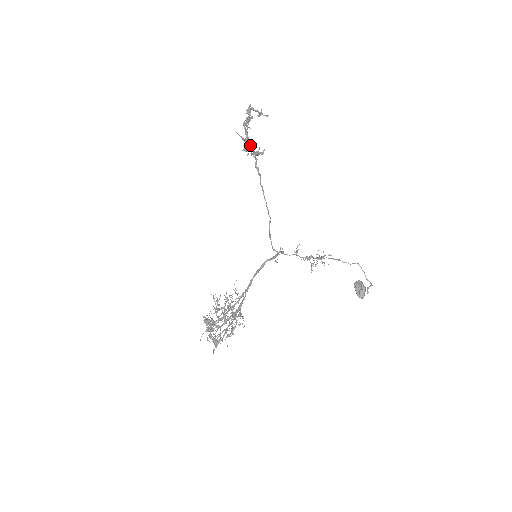
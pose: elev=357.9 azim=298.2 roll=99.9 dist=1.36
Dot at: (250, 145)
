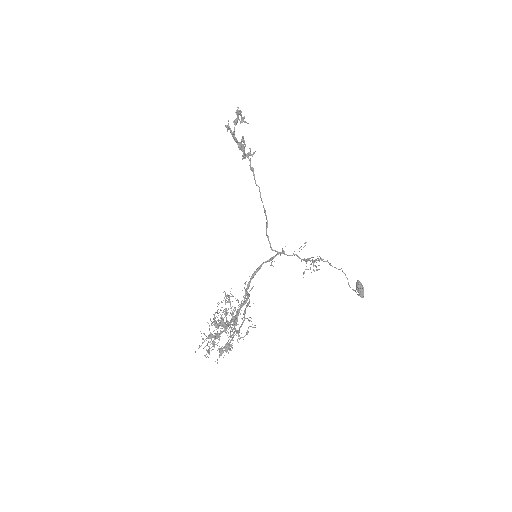
Dot at: occluded
